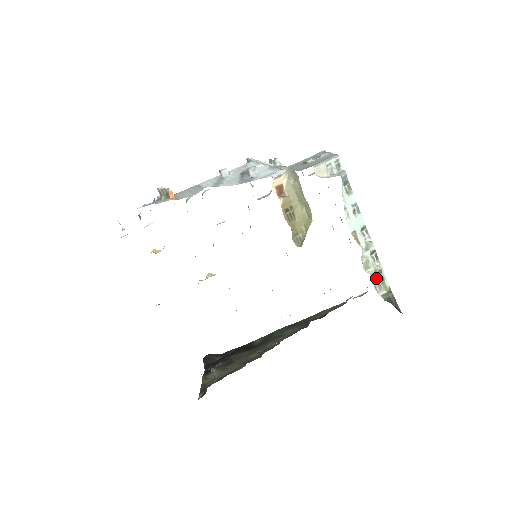
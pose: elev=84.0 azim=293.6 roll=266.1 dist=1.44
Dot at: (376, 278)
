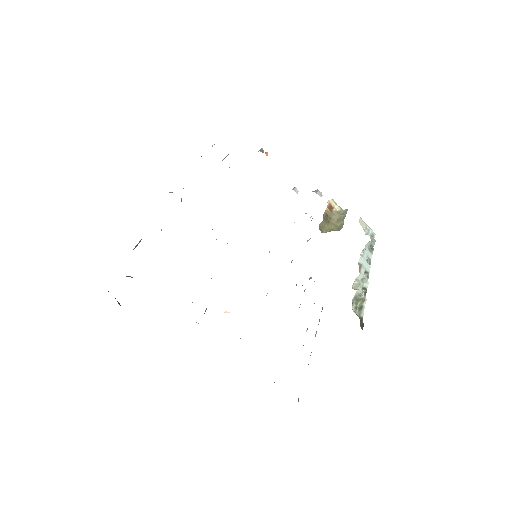
Dot at: (357, 301)
